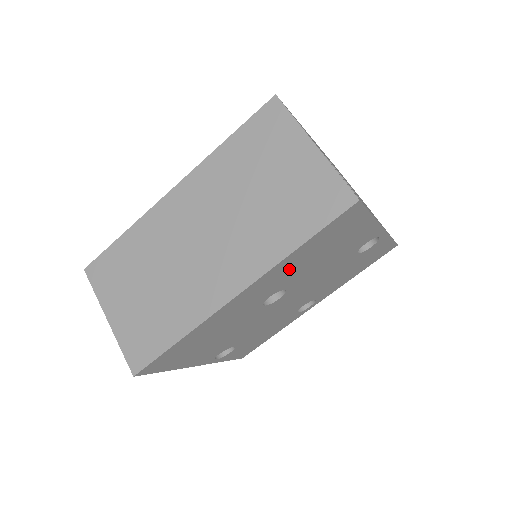
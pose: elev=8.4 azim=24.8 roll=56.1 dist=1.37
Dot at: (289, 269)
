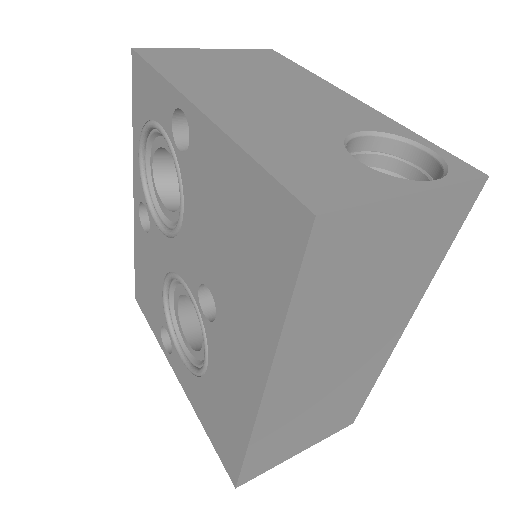
Dot at: occluded
